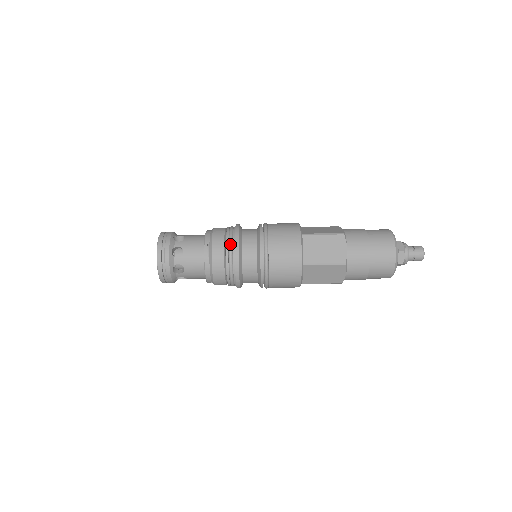
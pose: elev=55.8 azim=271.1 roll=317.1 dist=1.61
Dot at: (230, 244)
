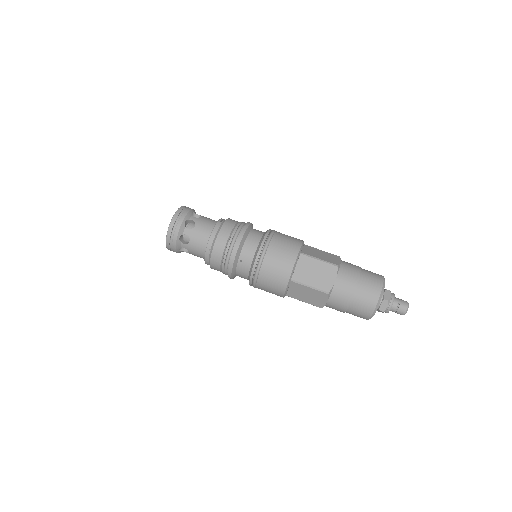
Dot at: (244, 222)
